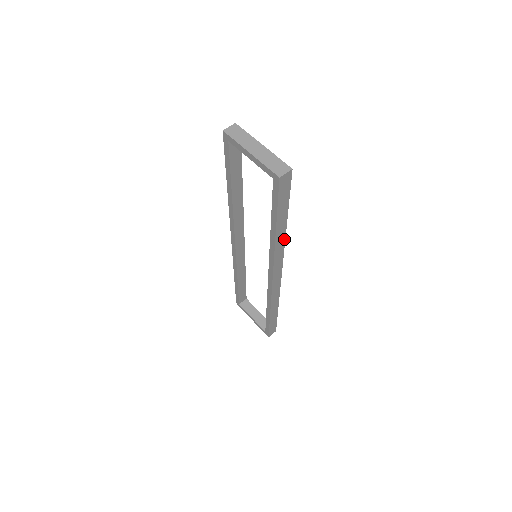
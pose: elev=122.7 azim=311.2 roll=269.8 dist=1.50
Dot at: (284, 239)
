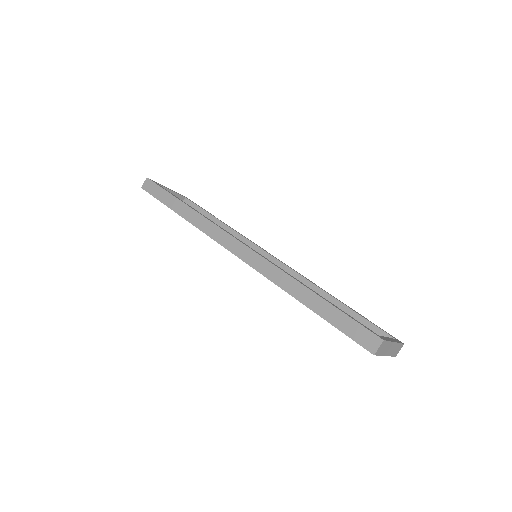
Dot at: occluded
